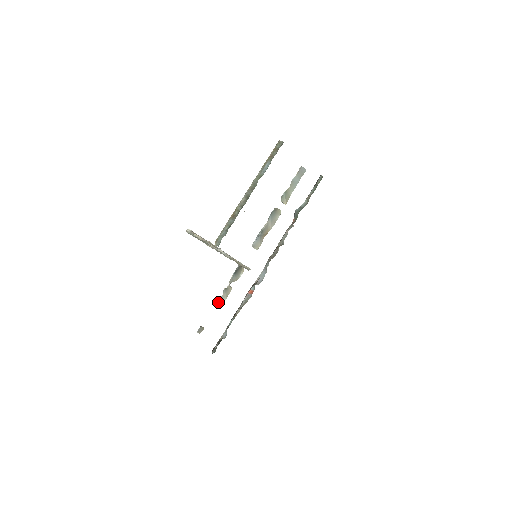
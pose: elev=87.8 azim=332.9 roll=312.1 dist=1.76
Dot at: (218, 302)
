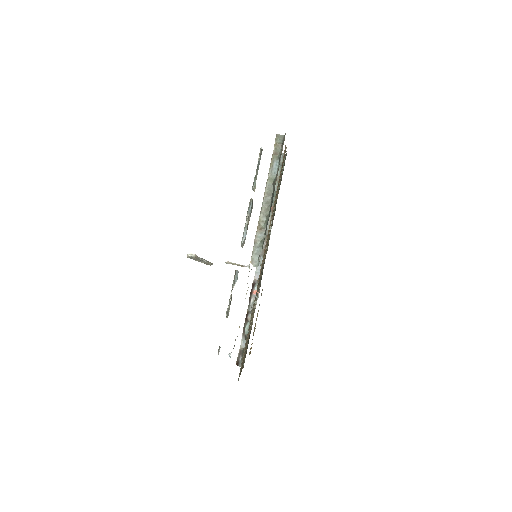
Dot at: (227, 315)
